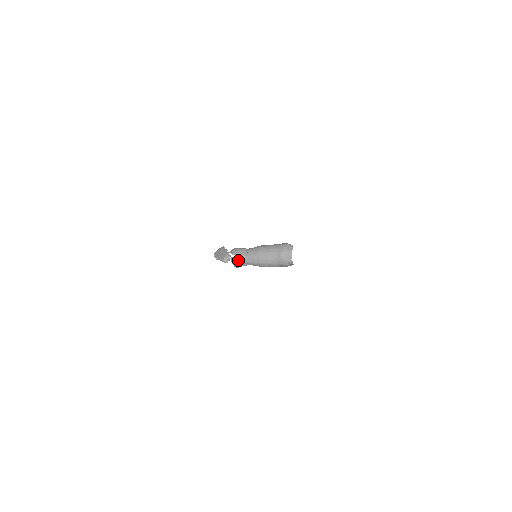
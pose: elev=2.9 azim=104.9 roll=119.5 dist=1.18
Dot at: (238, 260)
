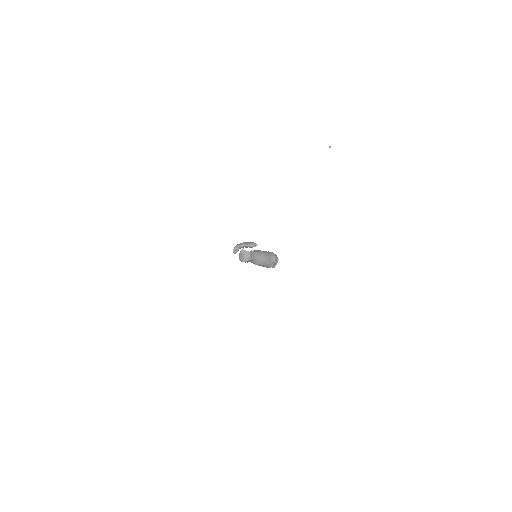
Dot at: (251, 253)
